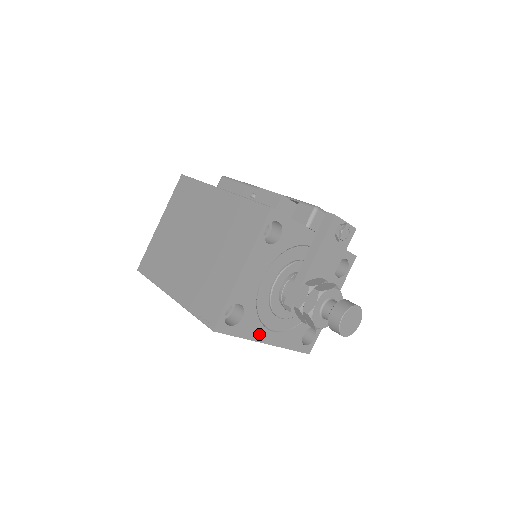
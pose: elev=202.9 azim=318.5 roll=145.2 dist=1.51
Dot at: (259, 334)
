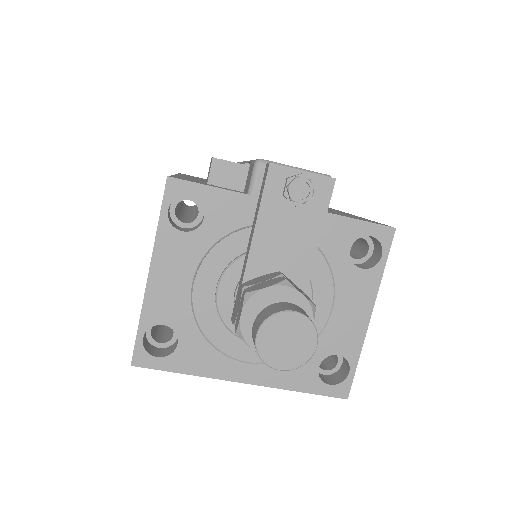
Dot at: (221, 368)
